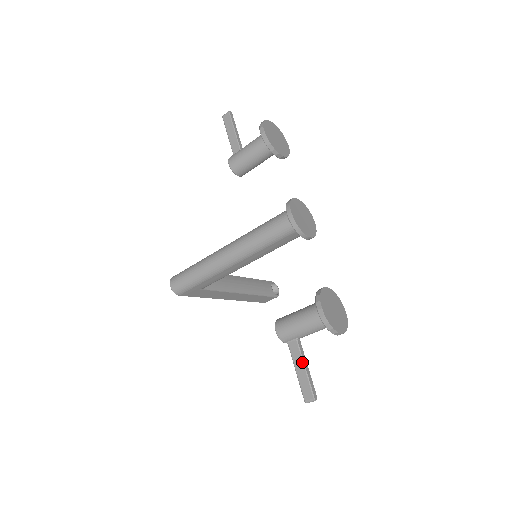
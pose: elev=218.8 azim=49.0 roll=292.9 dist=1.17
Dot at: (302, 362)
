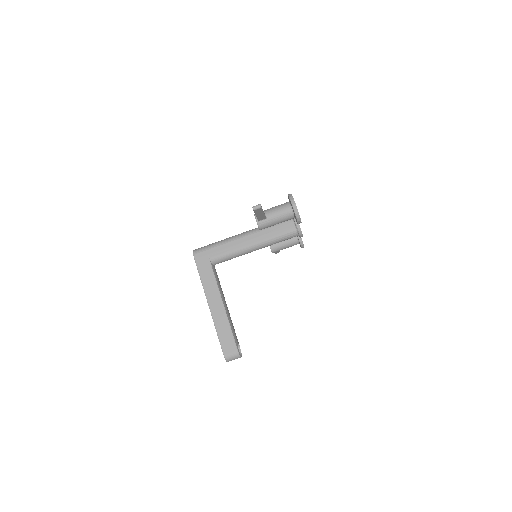
Dot at: occluded
